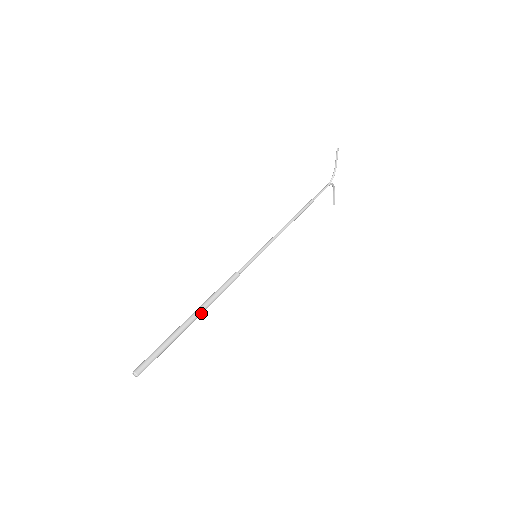
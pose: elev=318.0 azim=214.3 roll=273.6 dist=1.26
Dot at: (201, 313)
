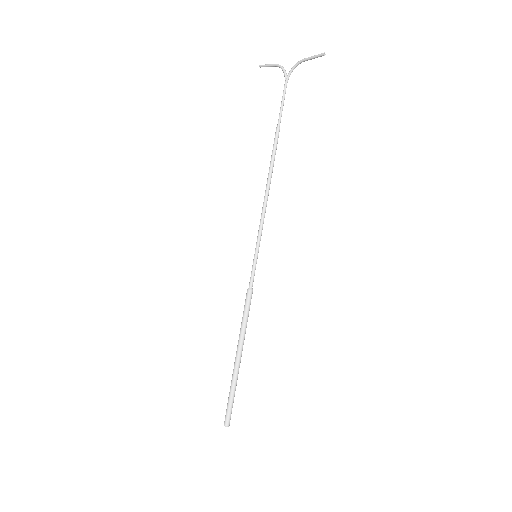
Dot at: (242, 348)
